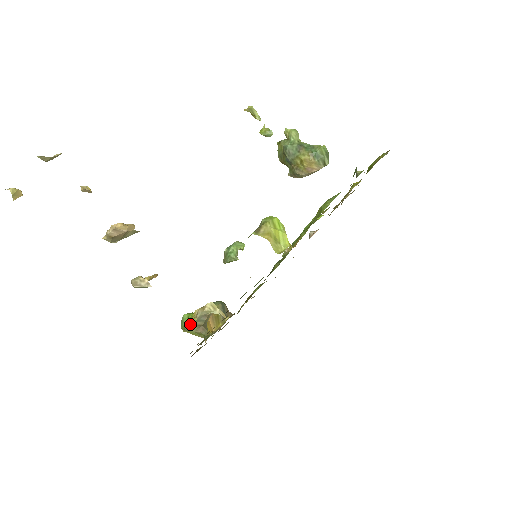
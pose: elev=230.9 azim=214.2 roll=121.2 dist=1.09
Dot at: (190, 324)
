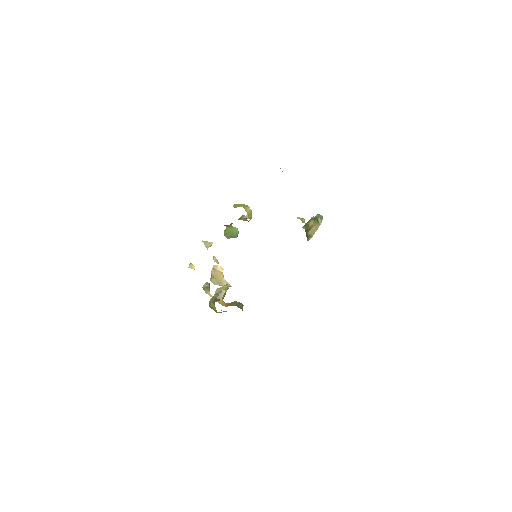
Dot at: (212, 297)
